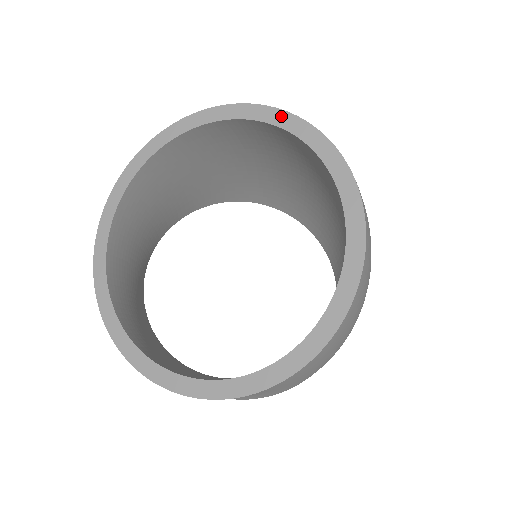
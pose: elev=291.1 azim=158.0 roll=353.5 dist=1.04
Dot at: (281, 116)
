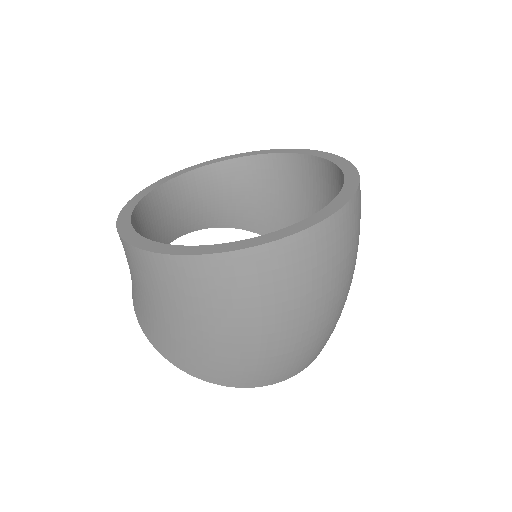
Dot at: (353, 172)
